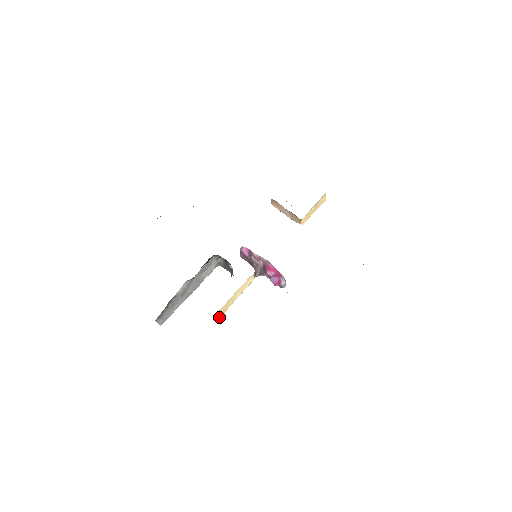
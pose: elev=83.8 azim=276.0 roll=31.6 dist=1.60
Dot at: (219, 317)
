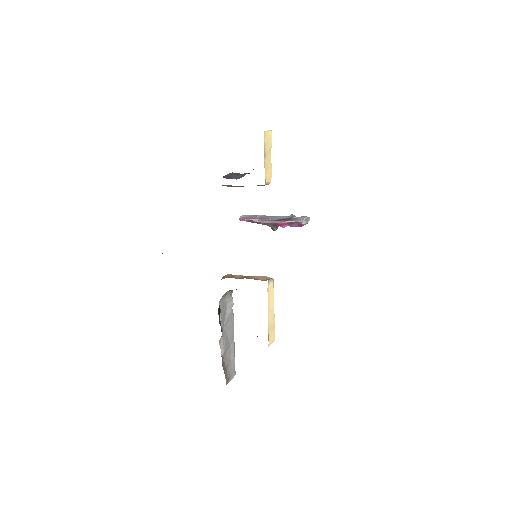
Dot at: (274, 337)
